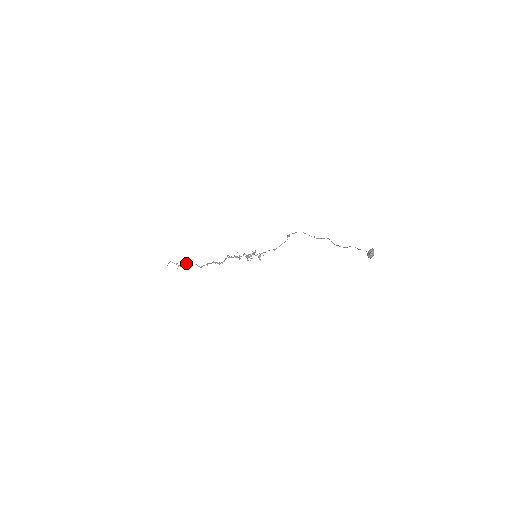
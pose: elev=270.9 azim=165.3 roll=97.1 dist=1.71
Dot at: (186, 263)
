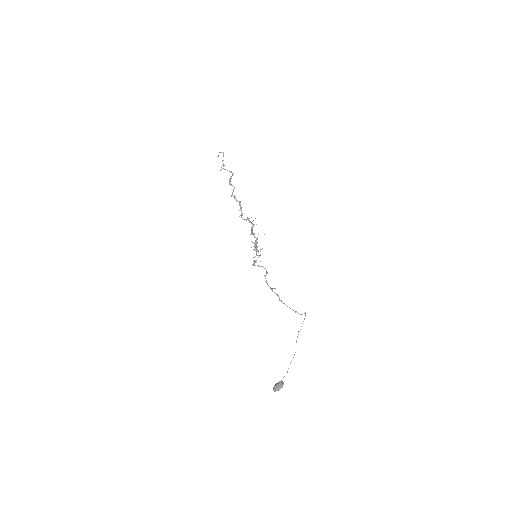
Dot at: (231, 171)
